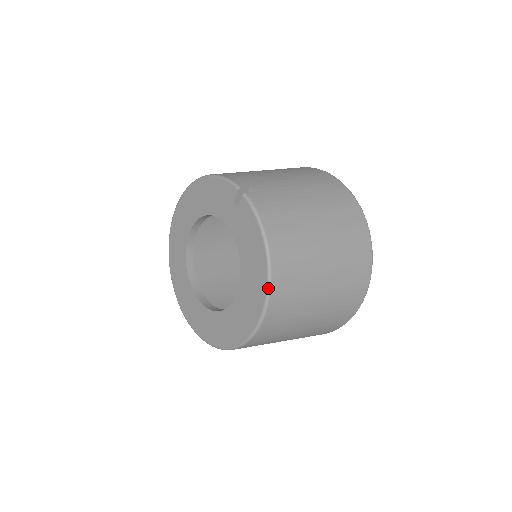
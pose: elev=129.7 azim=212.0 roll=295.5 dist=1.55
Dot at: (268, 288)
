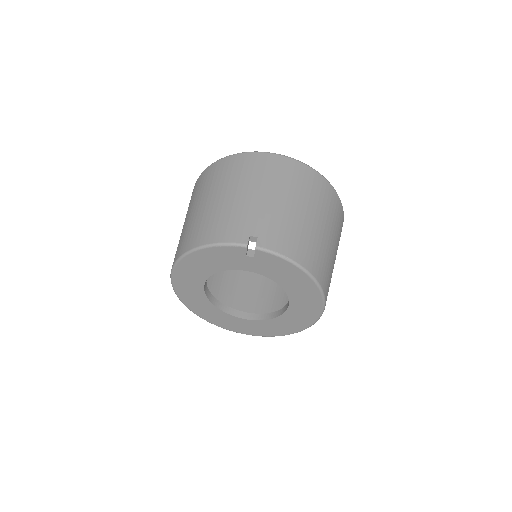
Dot at: (321, 290)
